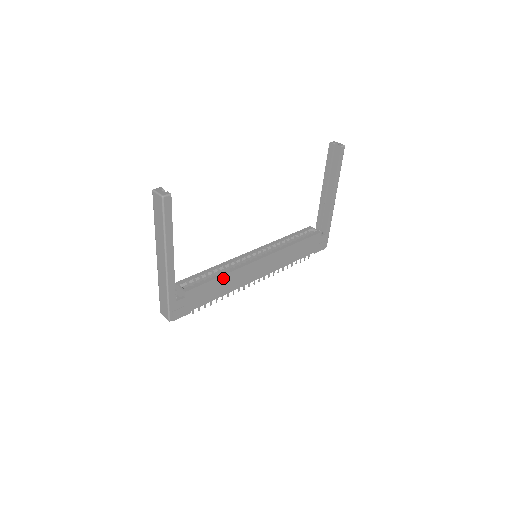
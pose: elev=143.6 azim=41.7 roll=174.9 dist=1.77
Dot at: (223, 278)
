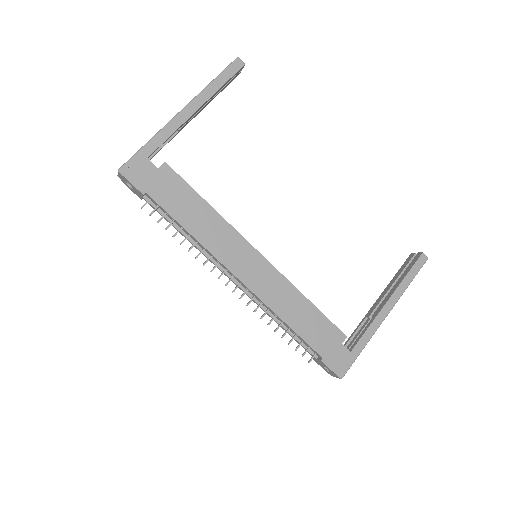
Dot at: (208, 210)
